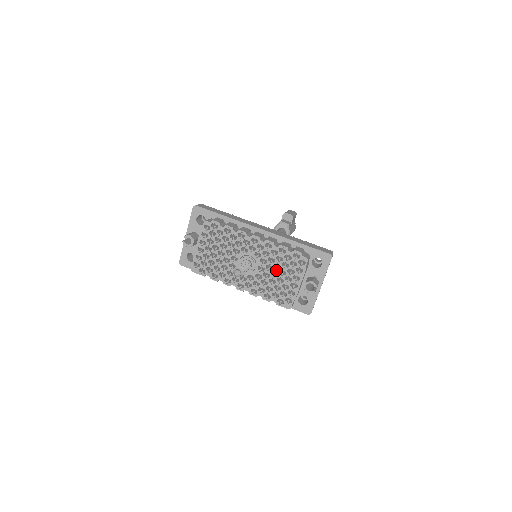
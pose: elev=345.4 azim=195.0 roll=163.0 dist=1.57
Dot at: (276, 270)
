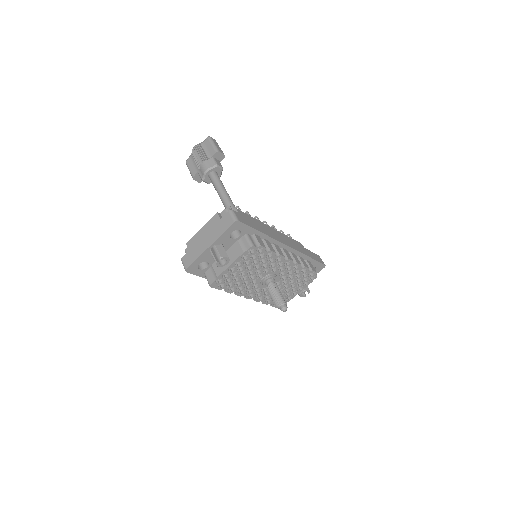
Dot at: (289, 284)
